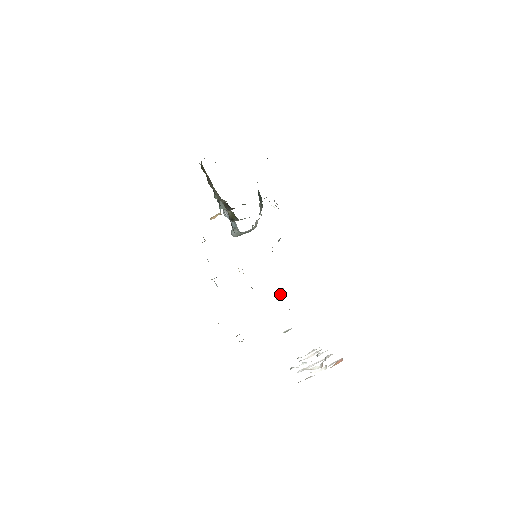
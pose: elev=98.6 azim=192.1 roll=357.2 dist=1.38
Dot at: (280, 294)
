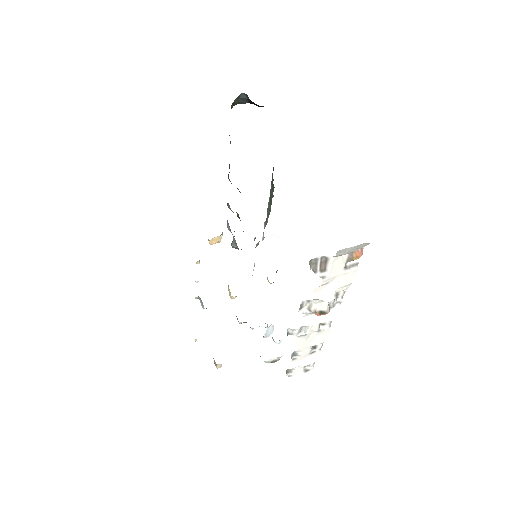
Dot at: (269, 333)
